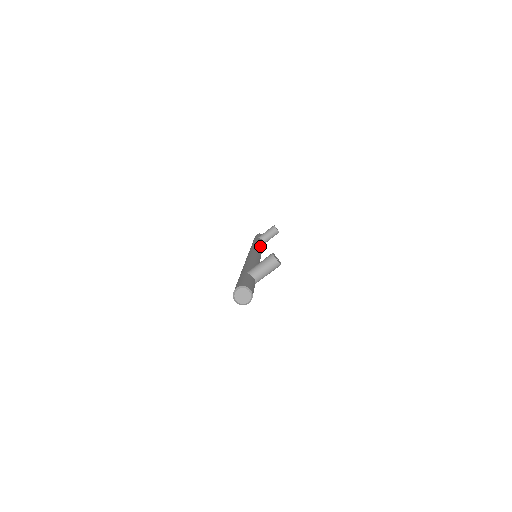
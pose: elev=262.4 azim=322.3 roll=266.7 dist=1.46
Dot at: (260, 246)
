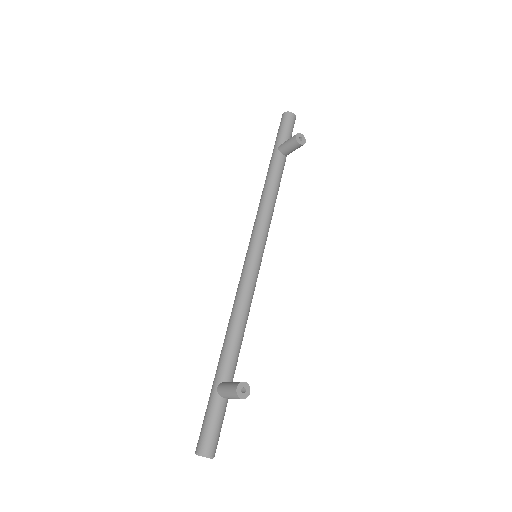
Dot at: (269, 206)
